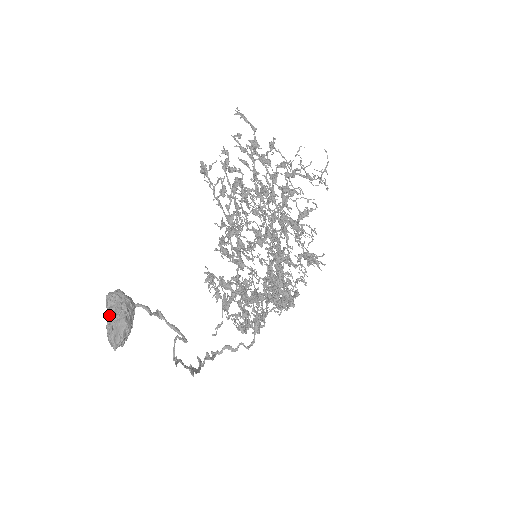
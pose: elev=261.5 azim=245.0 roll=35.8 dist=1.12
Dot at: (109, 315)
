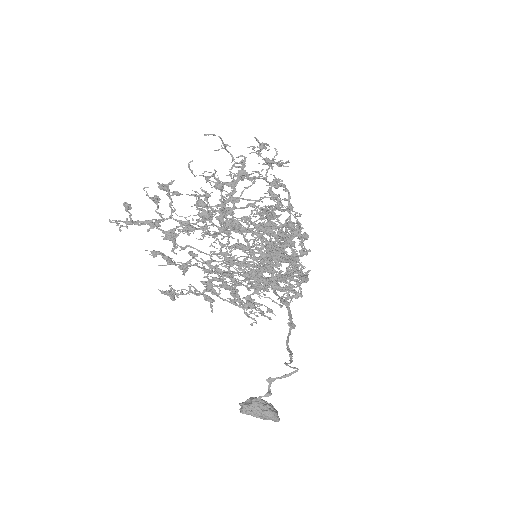
Dot at: (256, 417)
